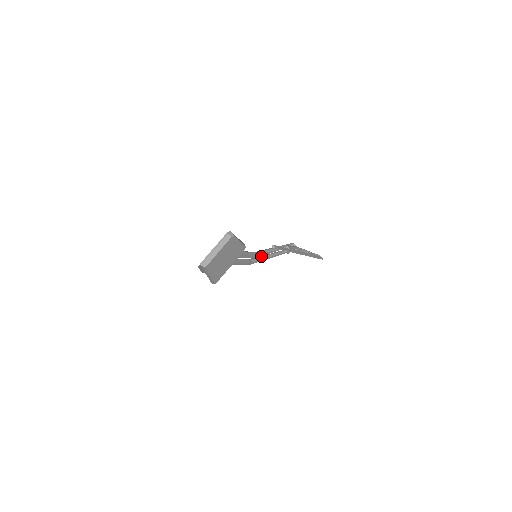
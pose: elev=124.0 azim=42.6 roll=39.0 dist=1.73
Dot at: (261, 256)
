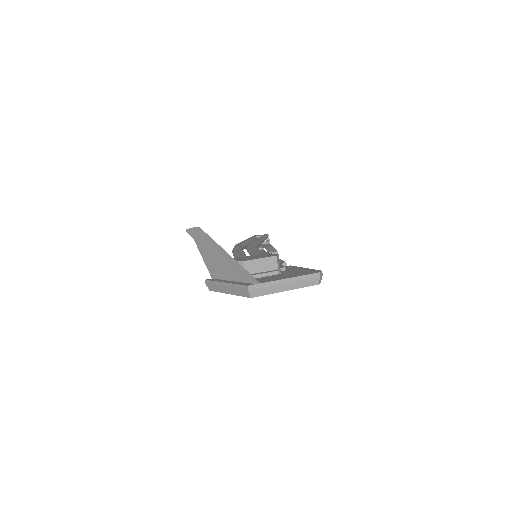
Dot at: (246, 243)
